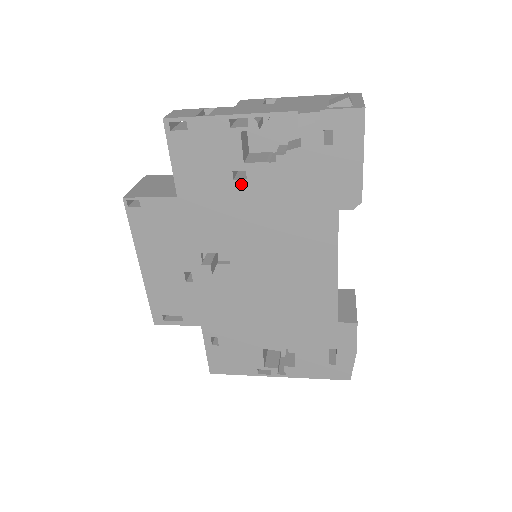
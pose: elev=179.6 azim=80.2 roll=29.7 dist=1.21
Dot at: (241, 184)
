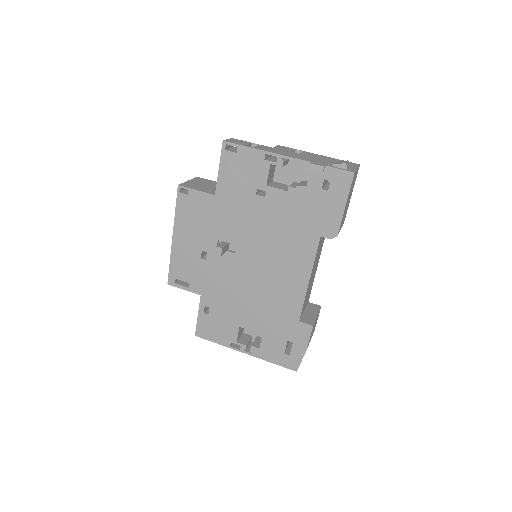
Dot at: (260, 199)
